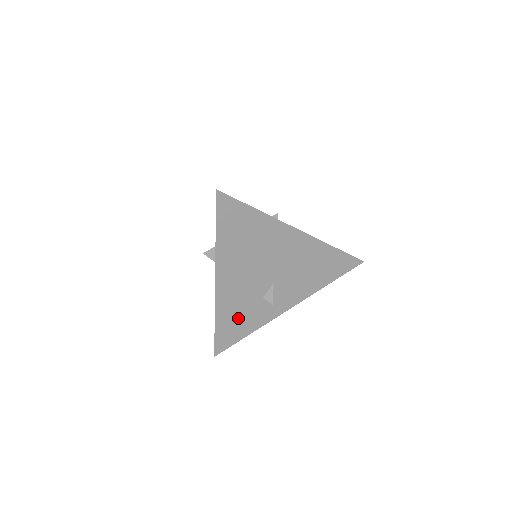
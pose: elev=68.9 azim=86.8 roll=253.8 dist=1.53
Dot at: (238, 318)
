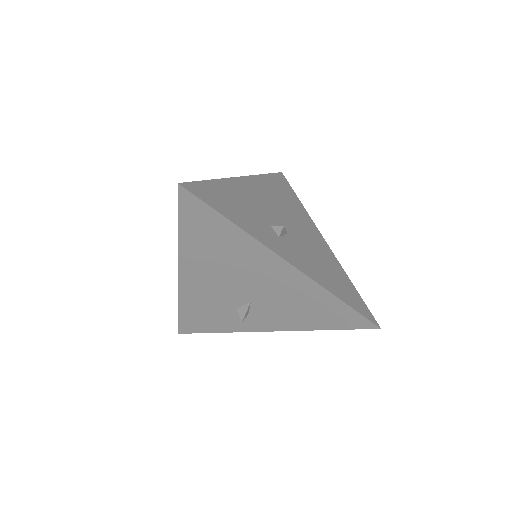
Dot at: (236, 205)
